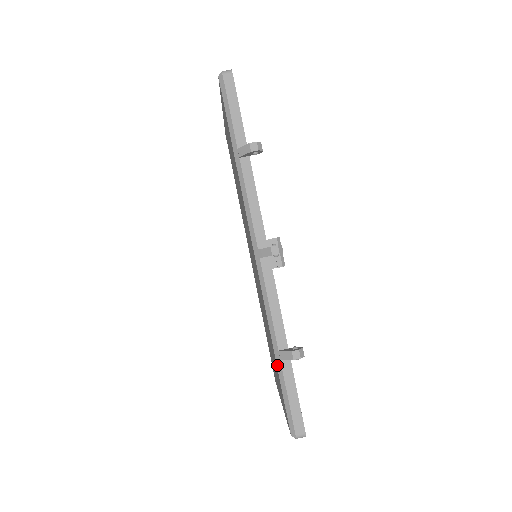
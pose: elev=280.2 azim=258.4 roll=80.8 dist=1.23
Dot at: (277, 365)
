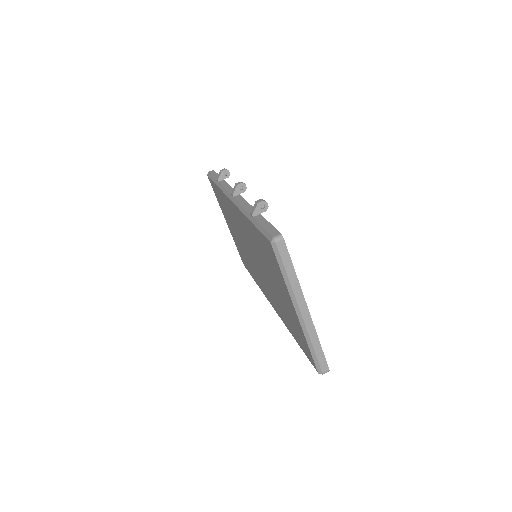
Dot at: (252, 222)
